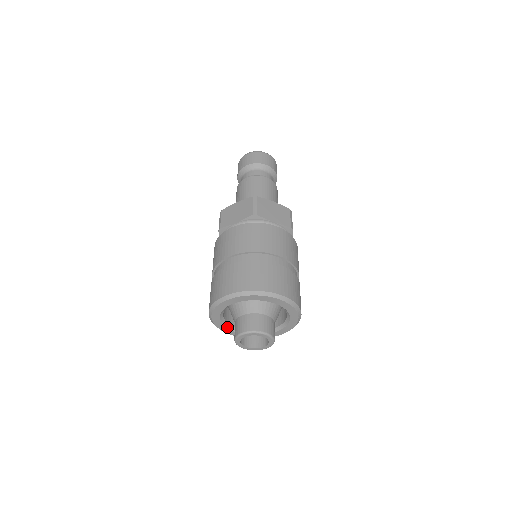
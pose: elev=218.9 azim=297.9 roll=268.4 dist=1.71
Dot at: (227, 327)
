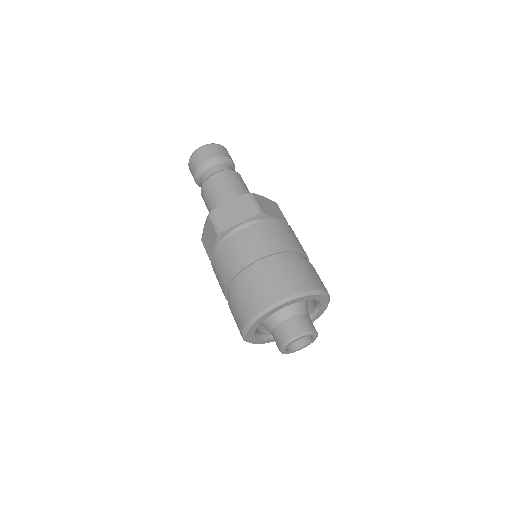
Dot at: (255, 336)
